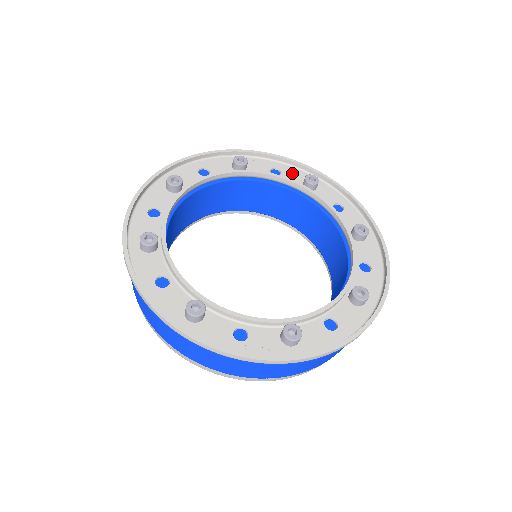
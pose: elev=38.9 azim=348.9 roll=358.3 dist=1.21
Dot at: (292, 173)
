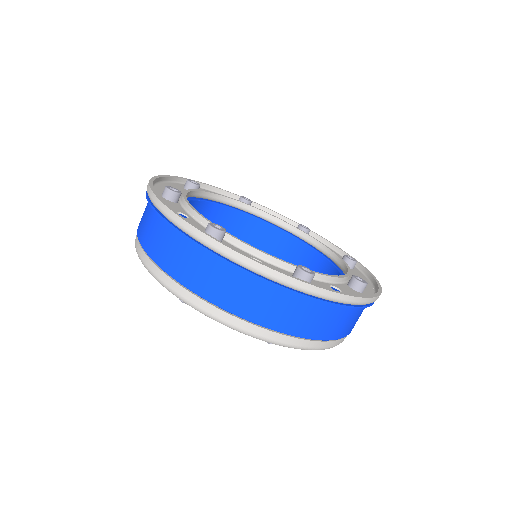
Dot at: occluded
